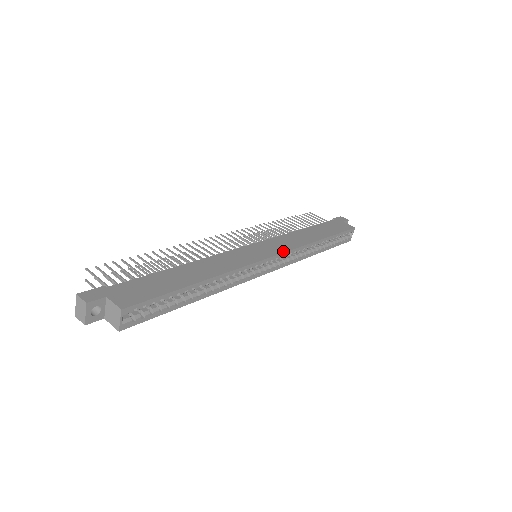
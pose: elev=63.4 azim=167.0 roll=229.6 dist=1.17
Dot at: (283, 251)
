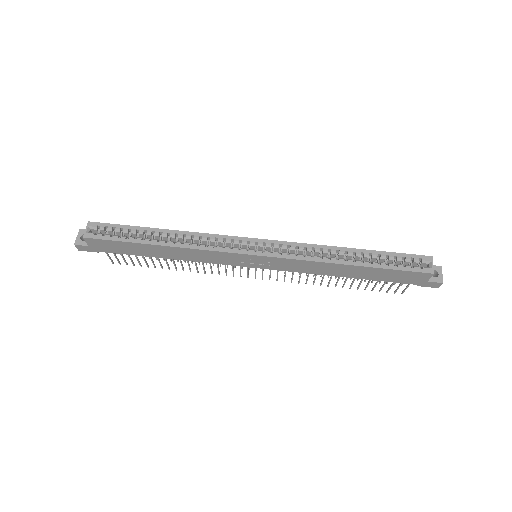
Dot at: (277, 241)
